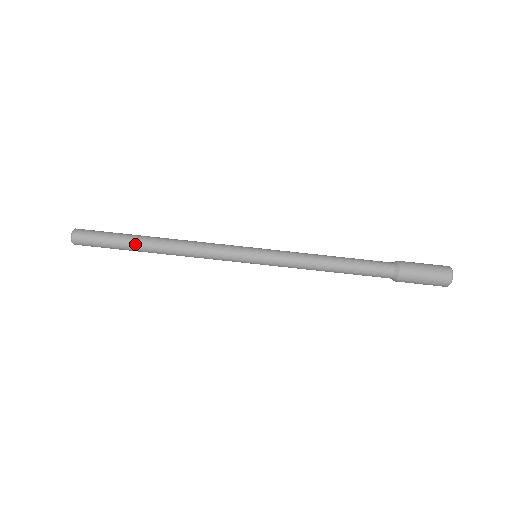
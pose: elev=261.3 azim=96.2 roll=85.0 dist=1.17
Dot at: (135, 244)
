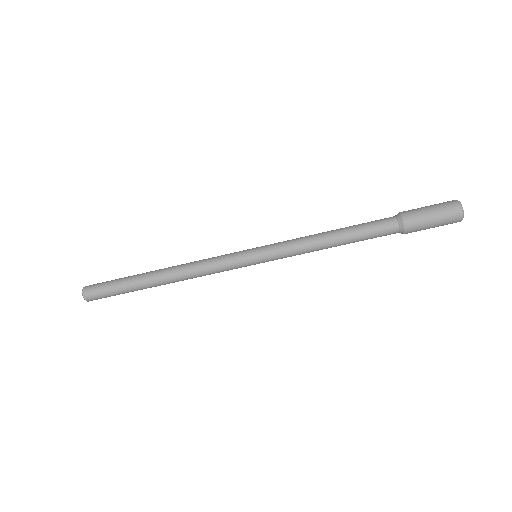
Dot at: (139, 280)
